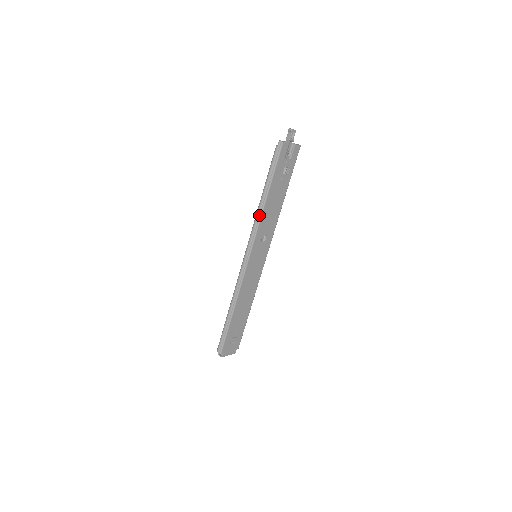
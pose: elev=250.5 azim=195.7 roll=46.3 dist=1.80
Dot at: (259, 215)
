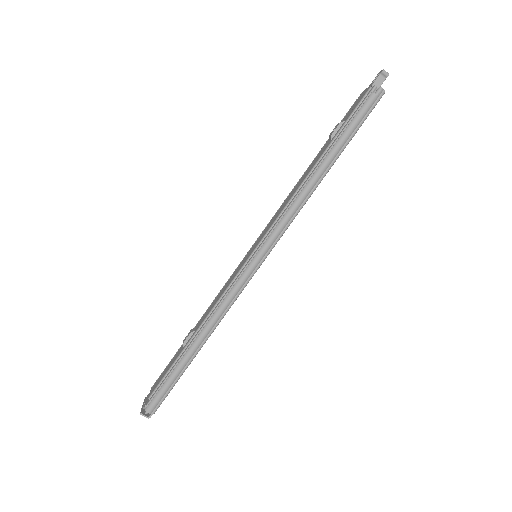
Dot at: (305, 198)
